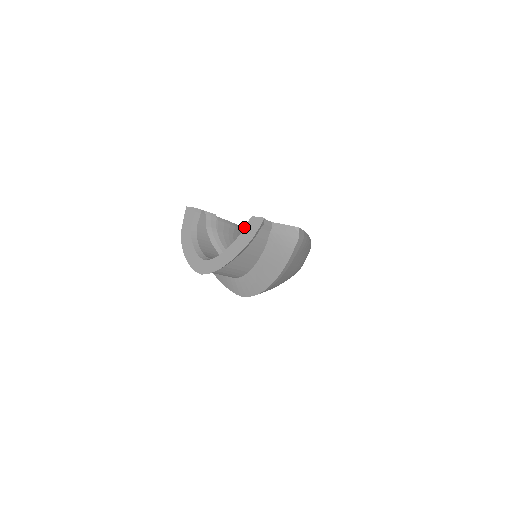
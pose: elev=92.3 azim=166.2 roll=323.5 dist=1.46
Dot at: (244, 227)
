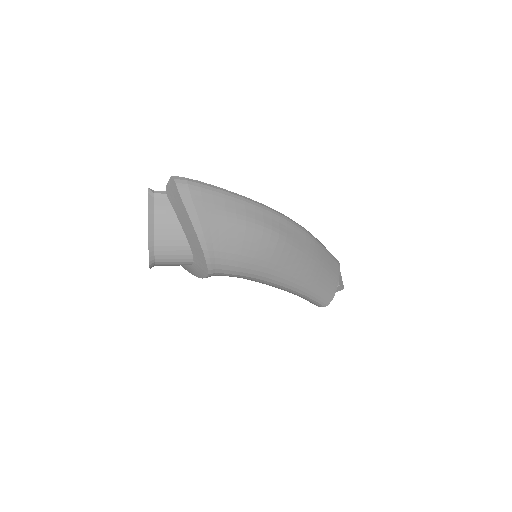
Dot at: occluded
